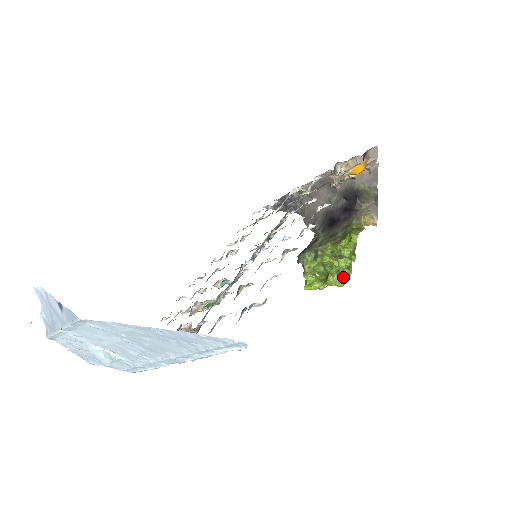
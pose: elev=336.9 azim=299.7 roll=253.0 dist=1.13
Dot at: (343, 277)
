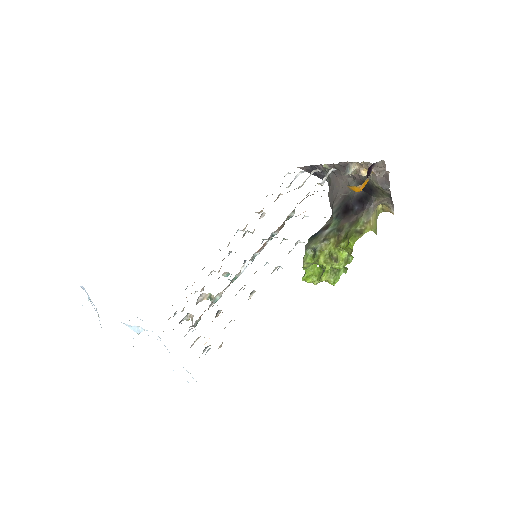
Dot at: (336, 277)
